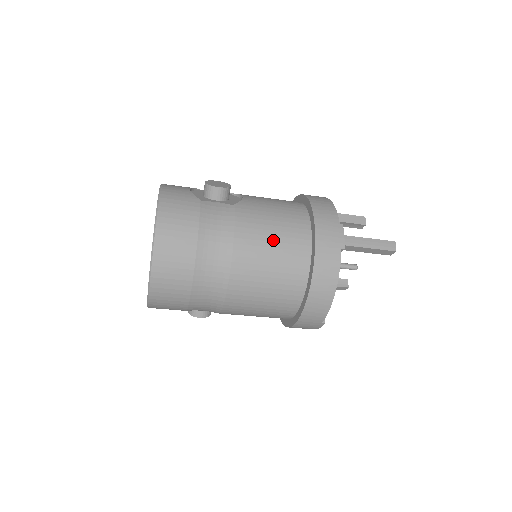
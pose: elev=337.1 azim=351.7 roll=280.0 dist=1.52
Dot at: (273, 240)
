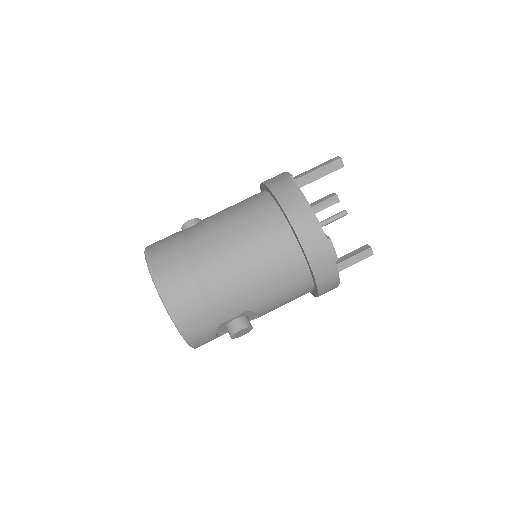
Dot at: (237, 209)
